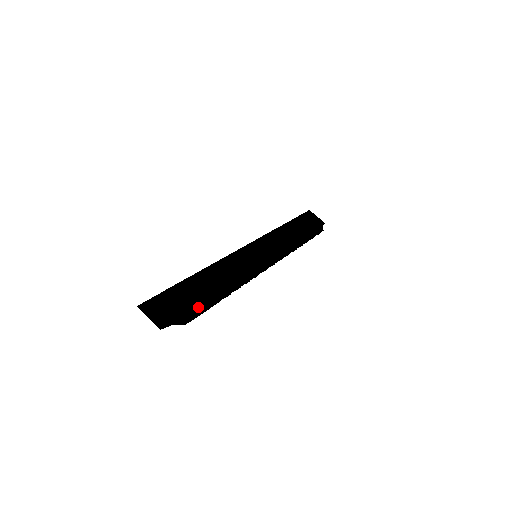
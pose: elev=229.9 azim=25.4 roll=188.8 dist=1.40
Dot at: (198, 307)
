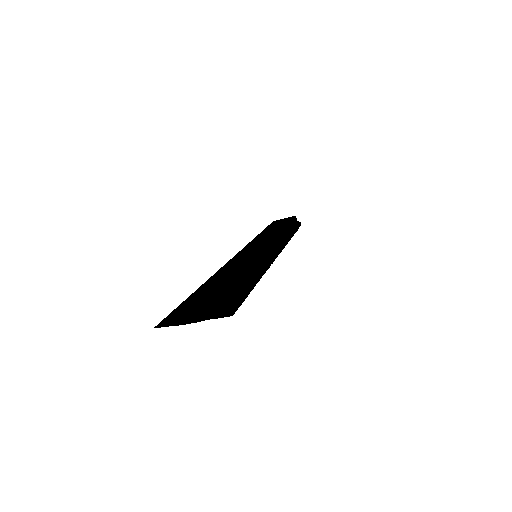
Dot at: (230, 296)
